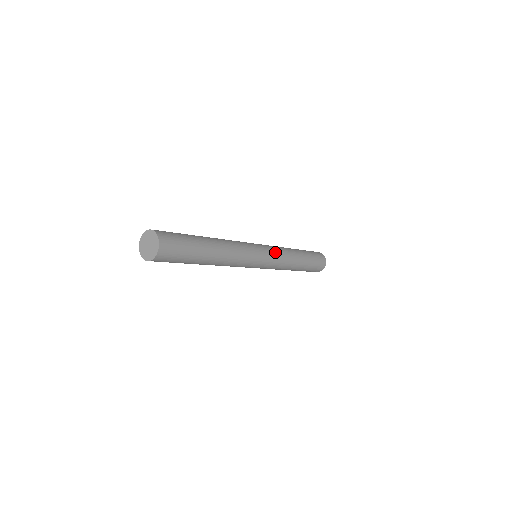
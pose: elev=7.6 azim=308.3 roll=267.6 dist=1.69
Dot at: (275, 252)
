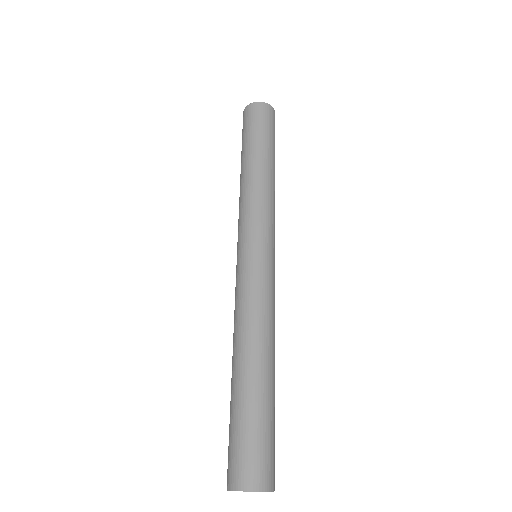
Dot at: (274, 230)
